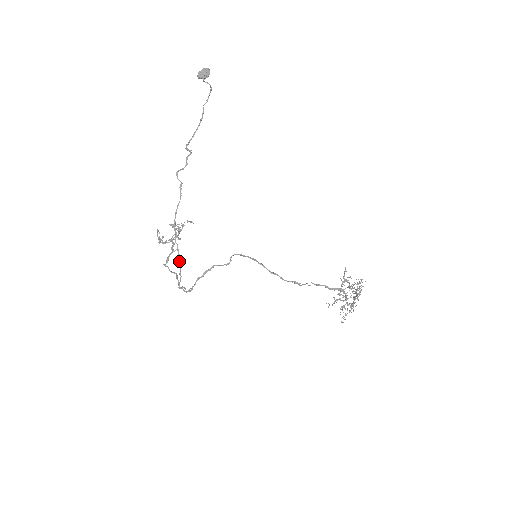
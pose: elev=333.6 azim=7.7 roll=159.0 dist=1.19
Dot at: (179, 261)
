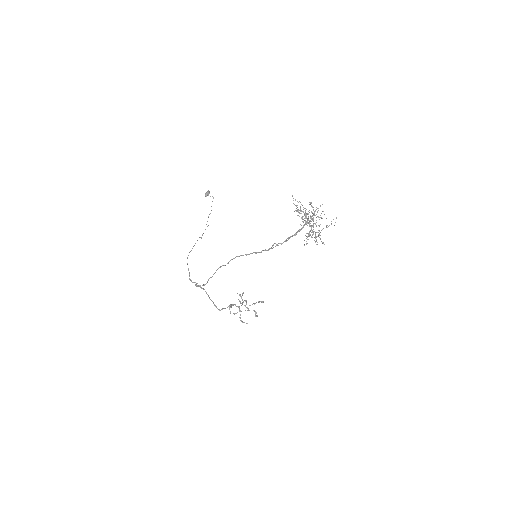
Dot at: occluded
